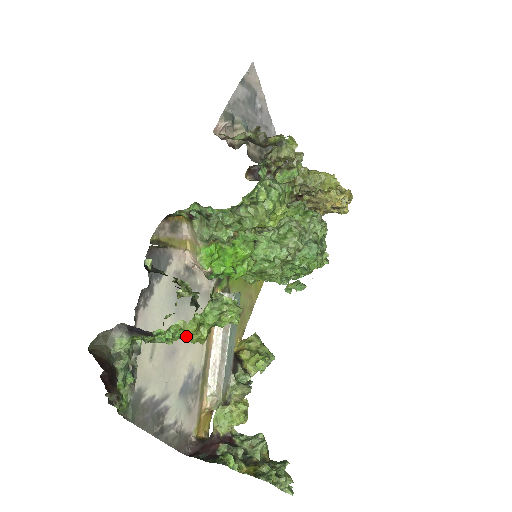
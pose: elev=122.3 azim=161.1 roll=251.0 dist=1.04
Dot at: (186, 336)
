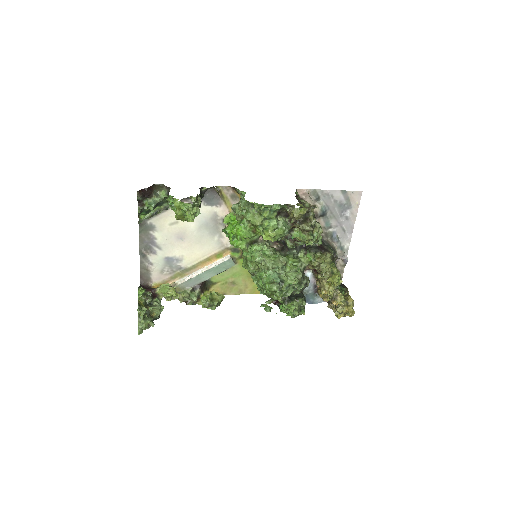
Dot at: occluded
